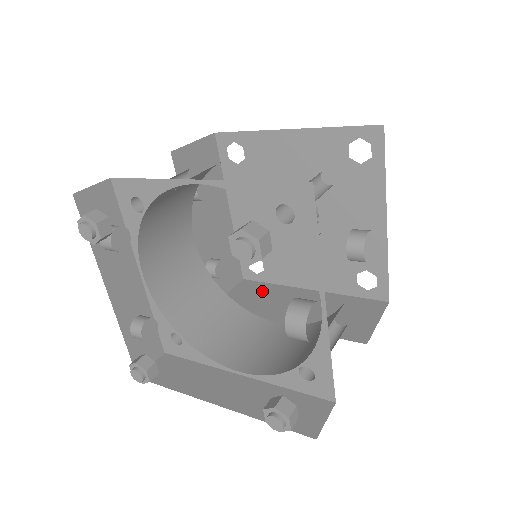
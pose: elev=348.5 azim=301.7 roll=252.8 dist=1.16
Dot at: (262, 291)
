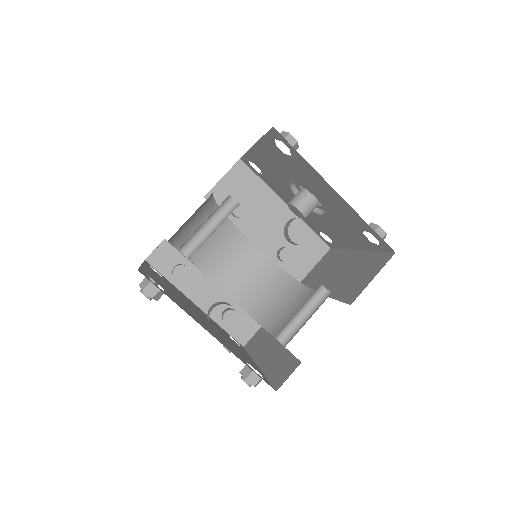
Dot at: (332, 259)
